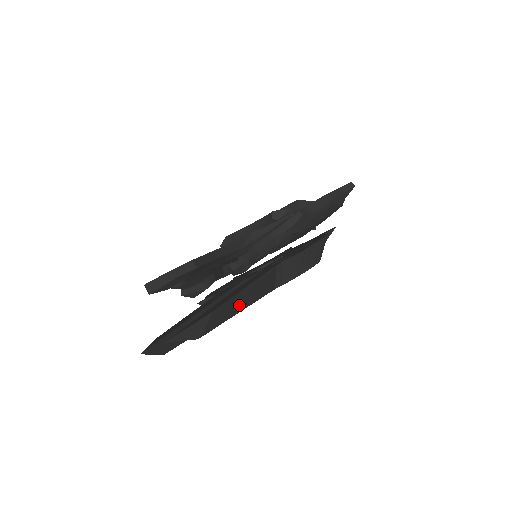
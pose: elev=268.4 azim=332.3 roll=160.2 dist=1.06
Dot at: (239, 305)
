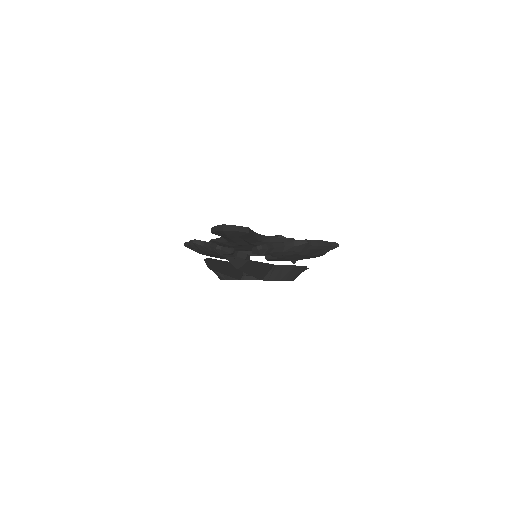
Dot at: (253, 270)
